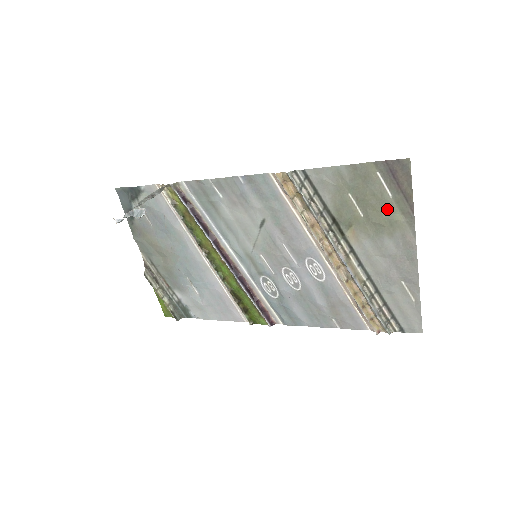
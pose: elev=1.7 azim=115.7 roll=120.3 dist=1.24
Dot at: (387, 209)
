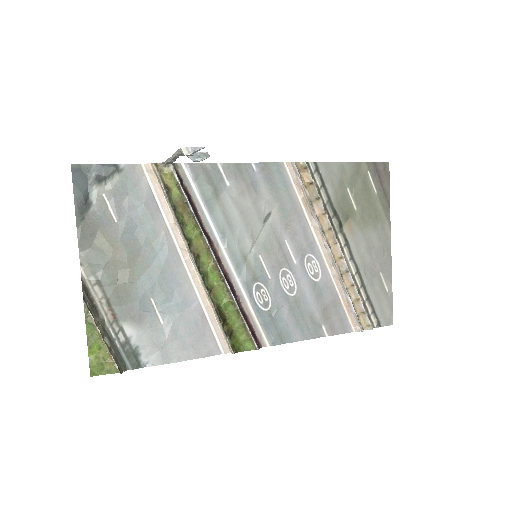
Dot at: (373, 204)
